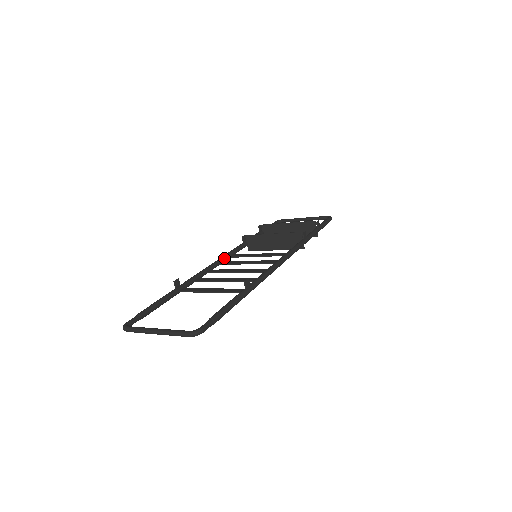
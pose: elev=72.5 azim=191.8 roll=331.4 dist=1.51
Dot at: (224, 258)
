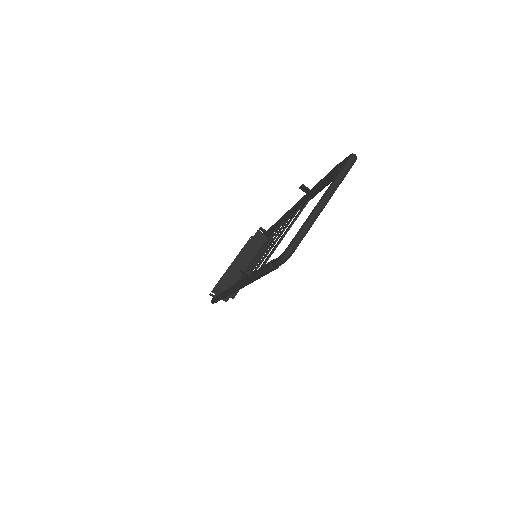
Dot at: occluded
